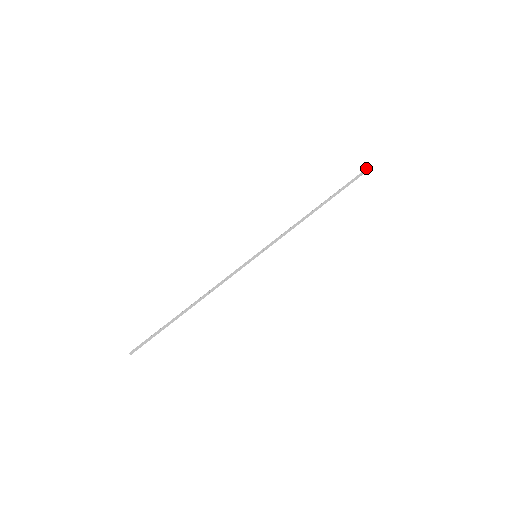
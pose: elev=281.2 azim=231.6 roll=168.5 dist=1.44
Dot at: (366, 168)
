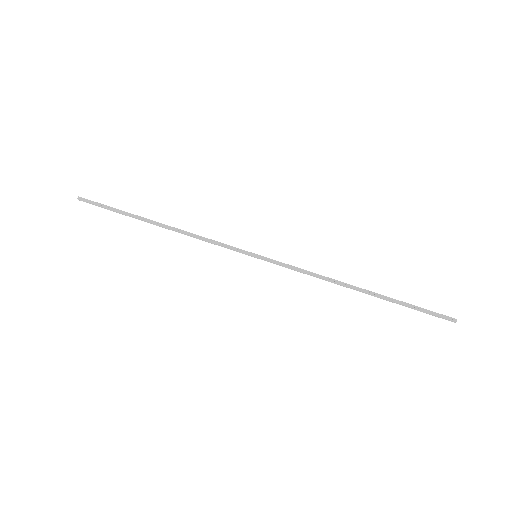
Dot at: (448, 316)
